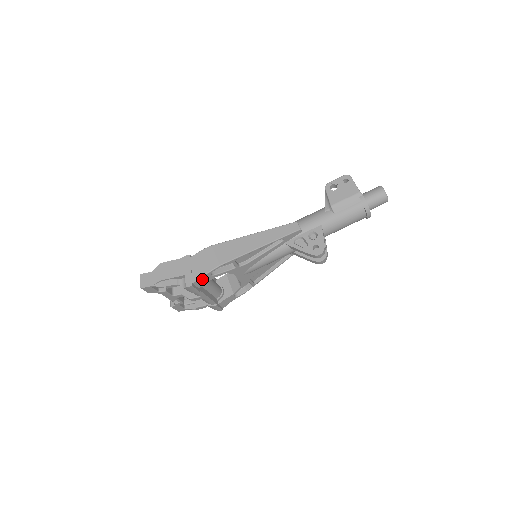
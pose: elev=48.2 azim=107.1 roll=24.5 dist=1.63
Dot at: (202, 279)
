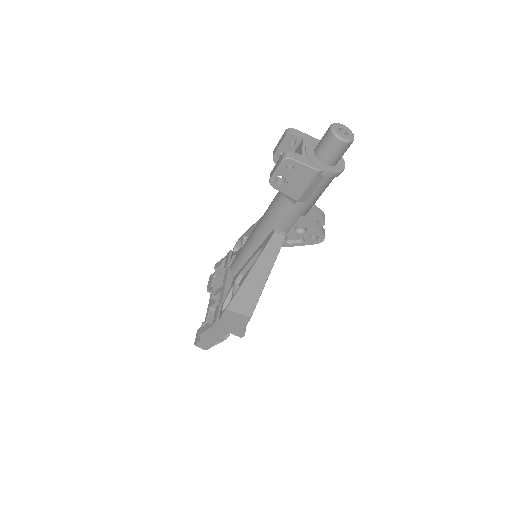
Dot at: occluded
